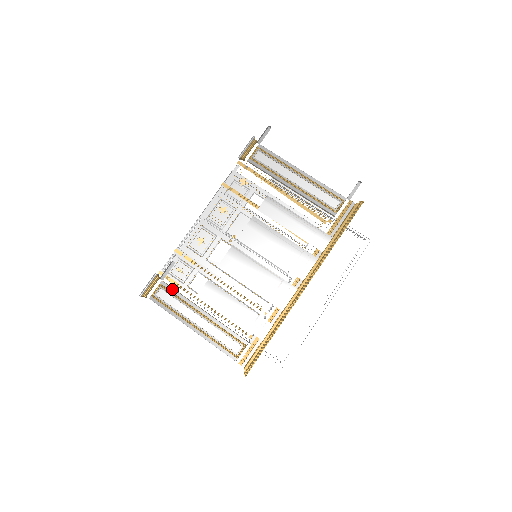
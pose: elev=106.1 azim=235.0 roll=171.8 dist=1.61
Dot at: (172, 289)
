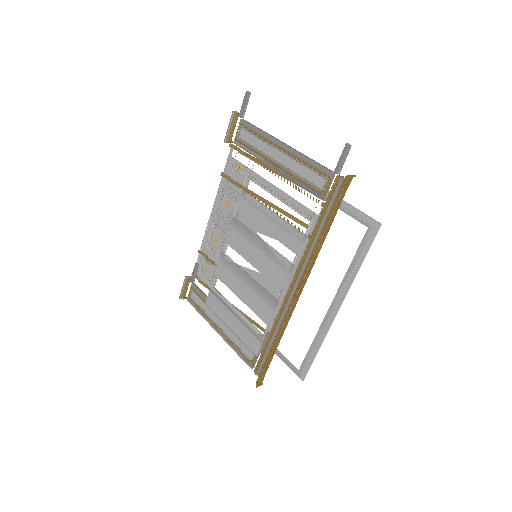
Dot at: (199, 292)
